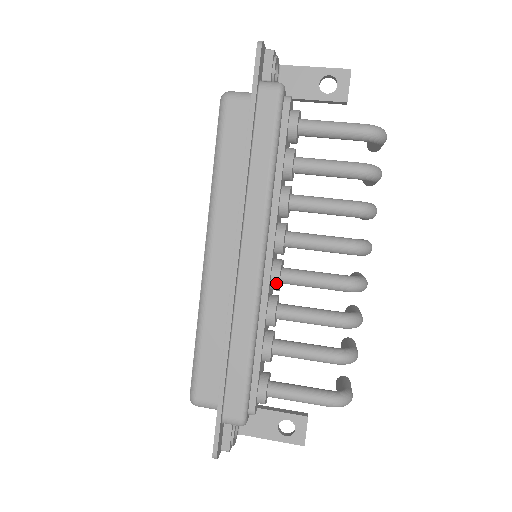
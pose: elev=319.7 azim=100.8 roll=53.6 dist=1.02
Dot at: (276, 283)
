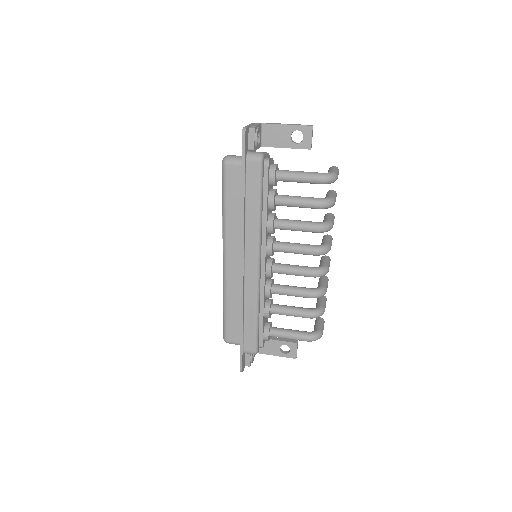
Dot at: (269, 275)
